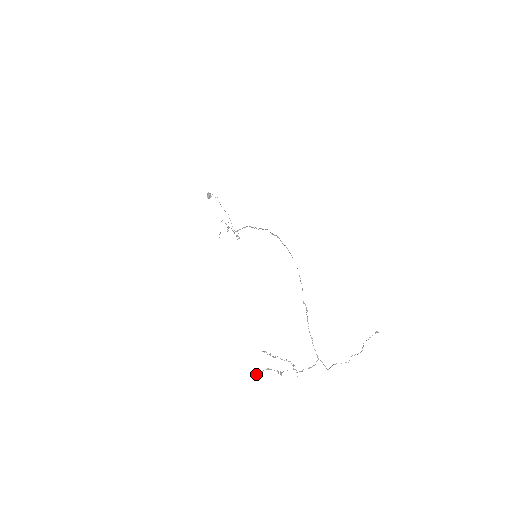
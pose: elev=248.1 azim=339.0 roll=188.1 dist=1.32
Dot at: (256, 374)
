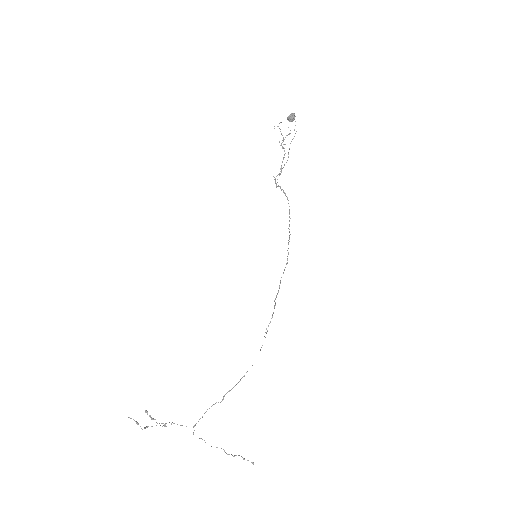
Dot at: occluded
